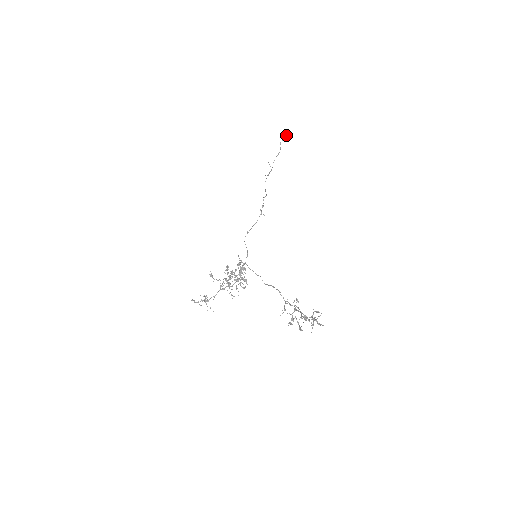
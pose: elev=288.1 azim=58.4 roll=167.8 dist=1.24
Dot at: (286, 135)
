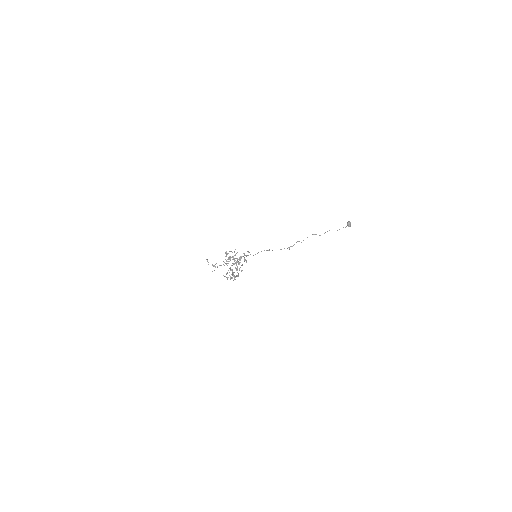
Dot at: (348, 223)
